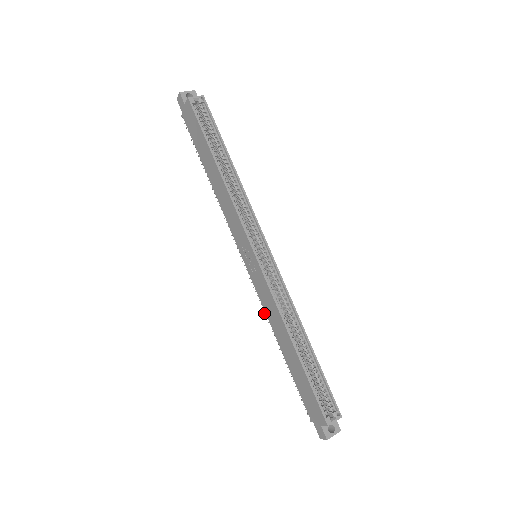
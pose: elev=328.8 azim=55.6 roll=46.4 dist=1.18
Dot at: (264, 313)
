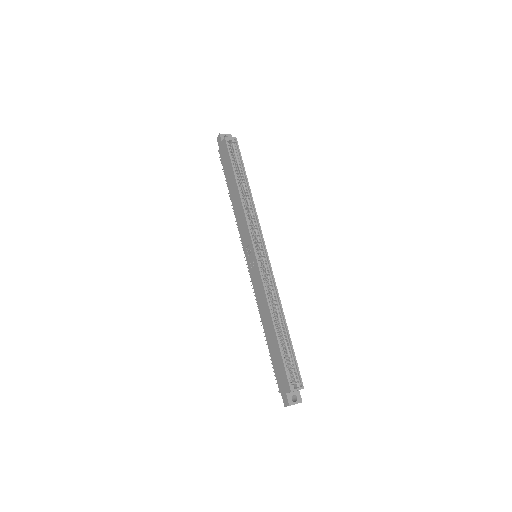
Dot at: (256, 302)
